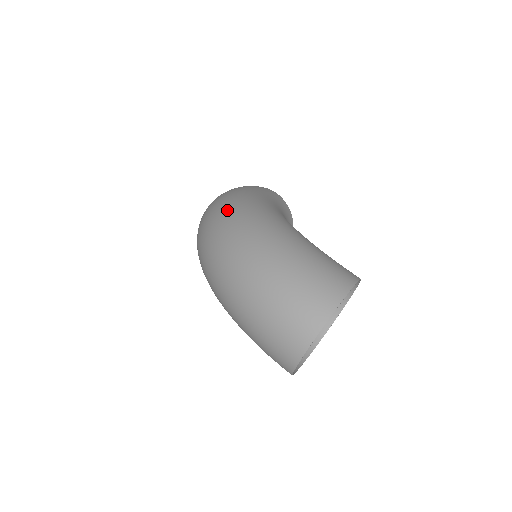
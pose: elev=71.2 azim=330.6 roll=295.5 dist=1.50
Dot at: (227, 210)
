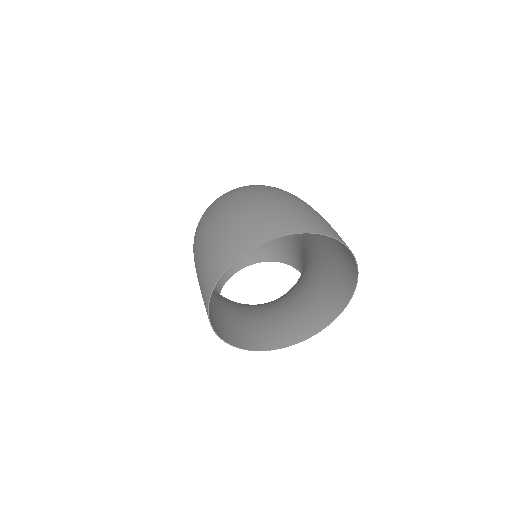
Dot at: occluded
